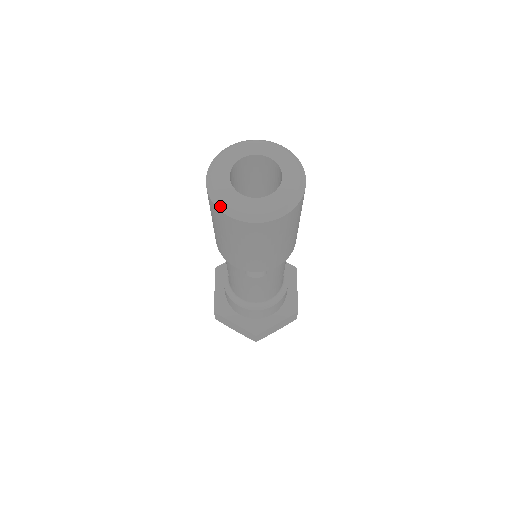
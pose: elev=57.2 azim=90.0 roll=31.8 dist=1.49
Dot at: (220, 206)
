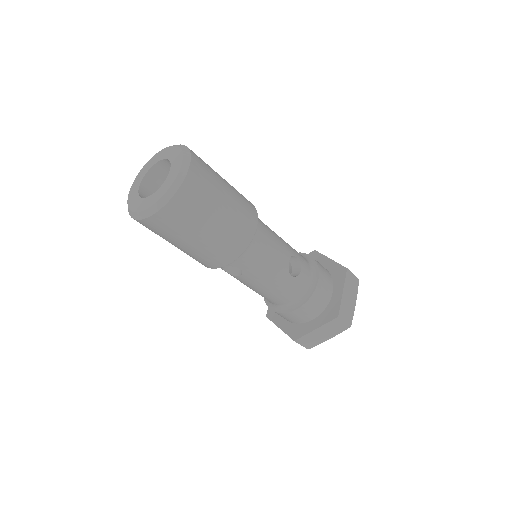
Dot at: (128, 209)
